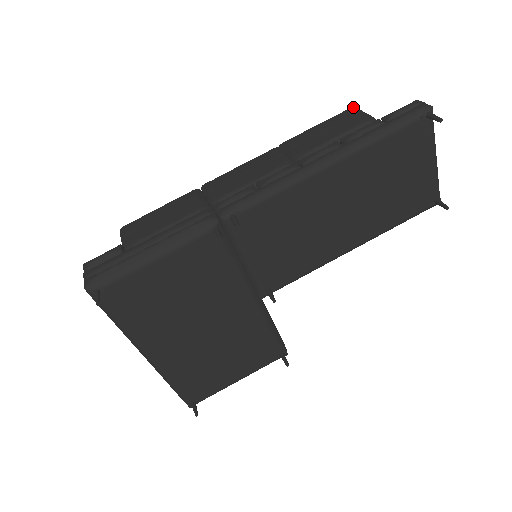
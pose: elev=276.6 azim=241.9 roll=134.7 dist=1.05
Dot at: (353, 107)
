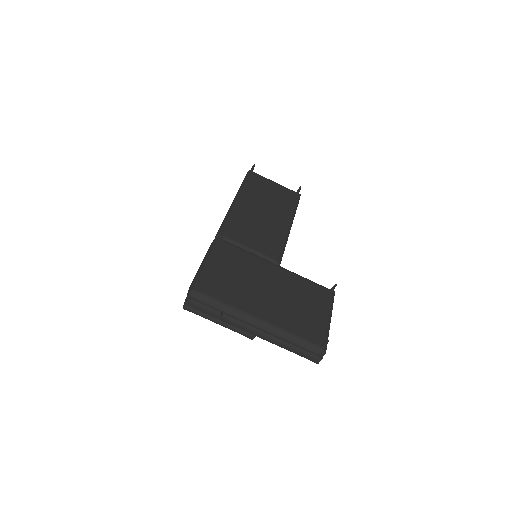
Dot at: occluded
